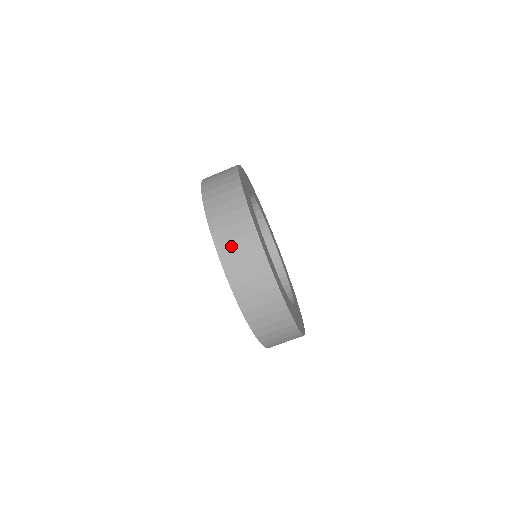
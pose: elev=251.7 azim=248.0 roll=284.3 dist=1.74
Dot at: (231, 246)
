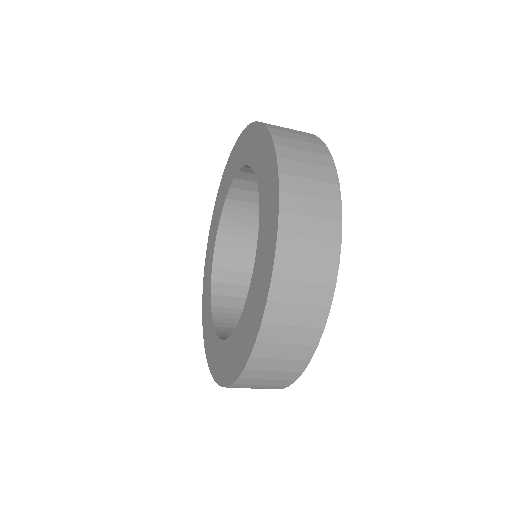
Dot at: (293, 290)
